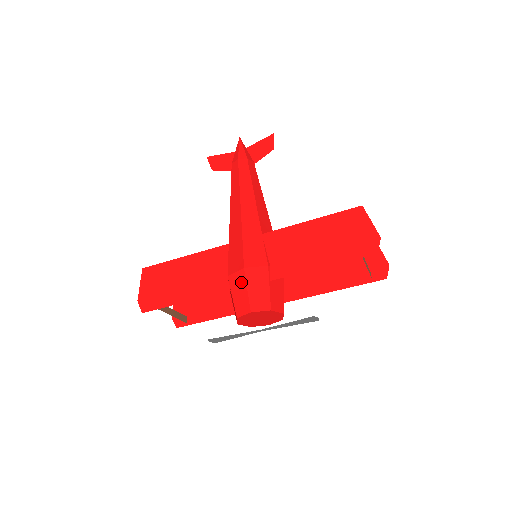
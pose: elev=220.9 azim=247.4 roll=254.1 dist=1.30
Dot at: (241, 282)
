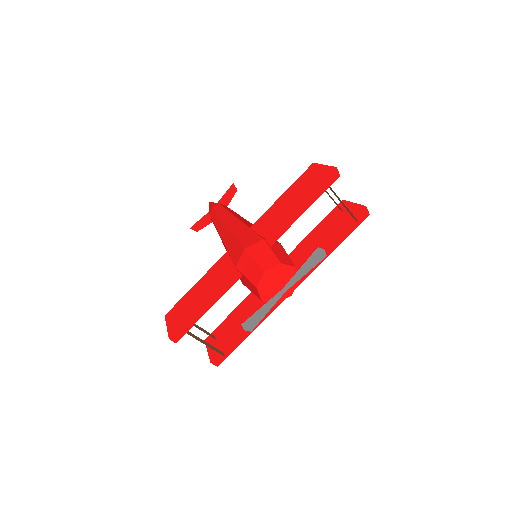
Dot at: (247, 260)
